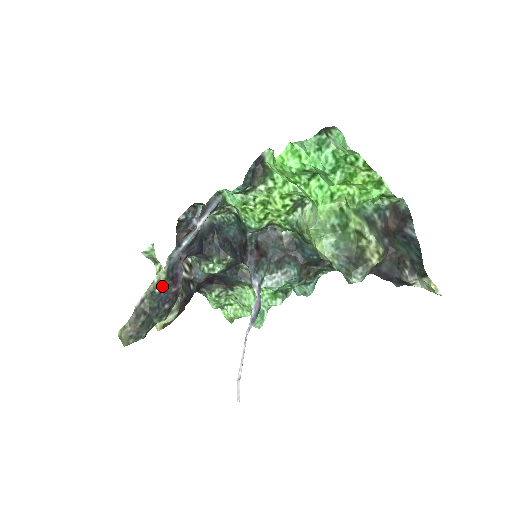
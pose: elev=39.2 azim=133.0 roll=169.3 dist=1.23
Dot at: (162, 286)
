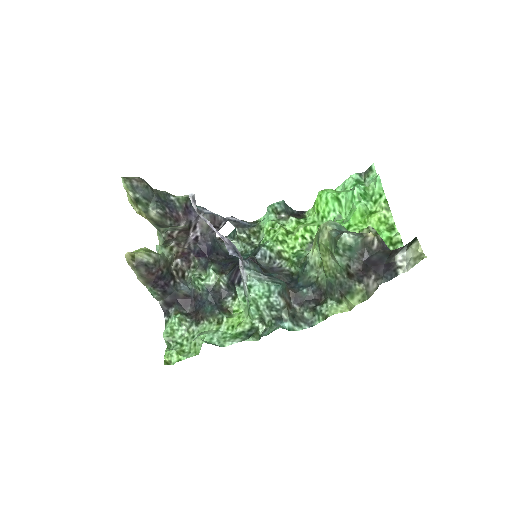
Dot at: (178, 198)
